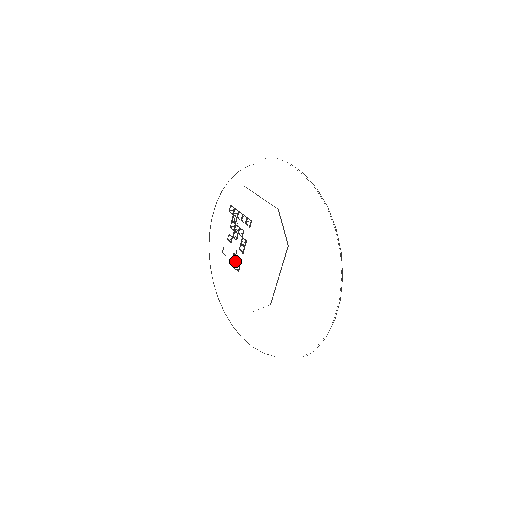
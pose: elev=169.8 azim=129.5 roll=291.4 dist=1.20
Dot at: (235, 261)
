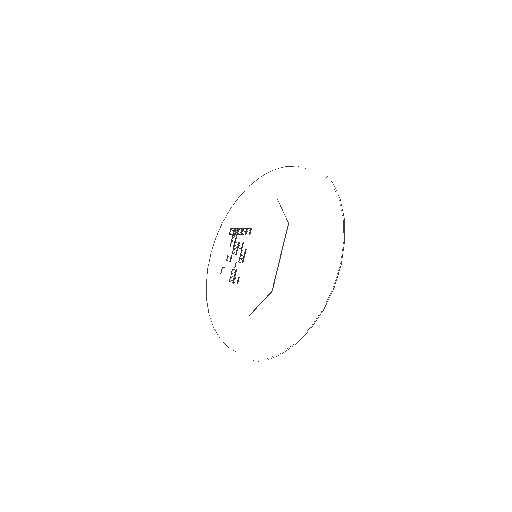
Dot at: (234, 274)
